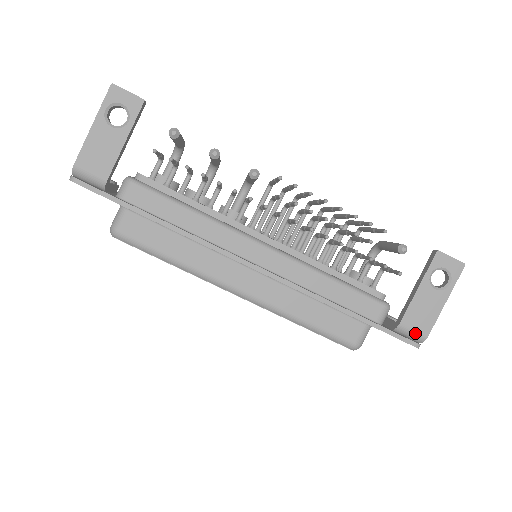
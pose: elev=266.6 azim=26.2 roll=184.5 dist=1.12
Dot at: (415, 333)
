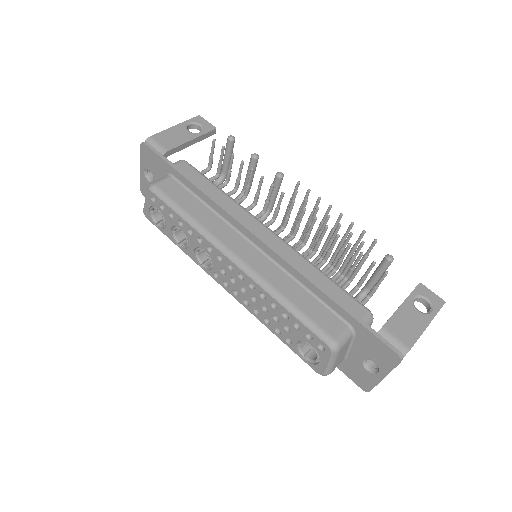
Dot at: (397, 341)
